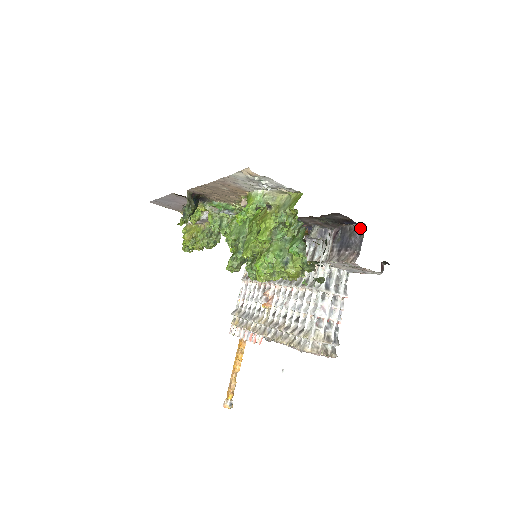
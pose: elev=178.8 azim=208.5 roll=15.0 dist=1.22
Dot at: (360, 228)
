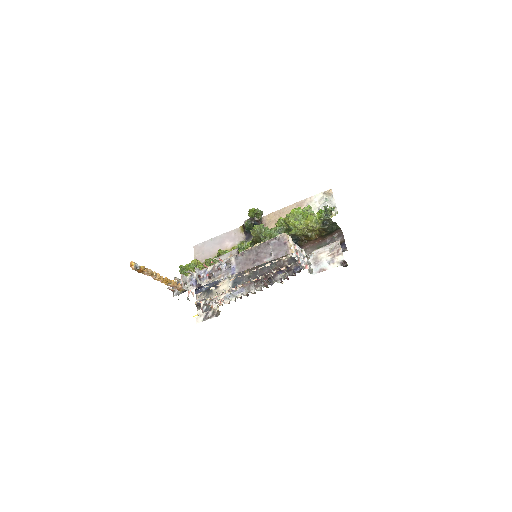
Dot at: occluded
